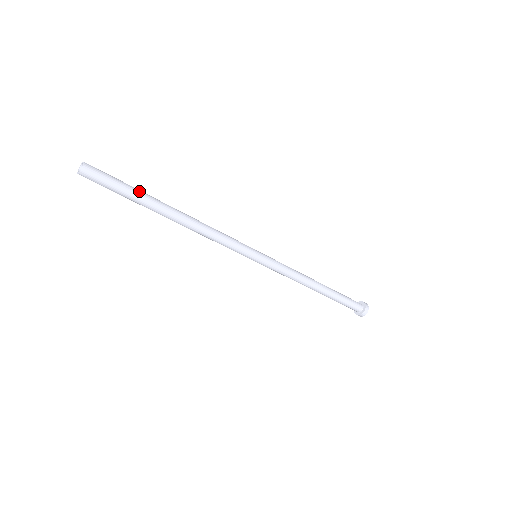
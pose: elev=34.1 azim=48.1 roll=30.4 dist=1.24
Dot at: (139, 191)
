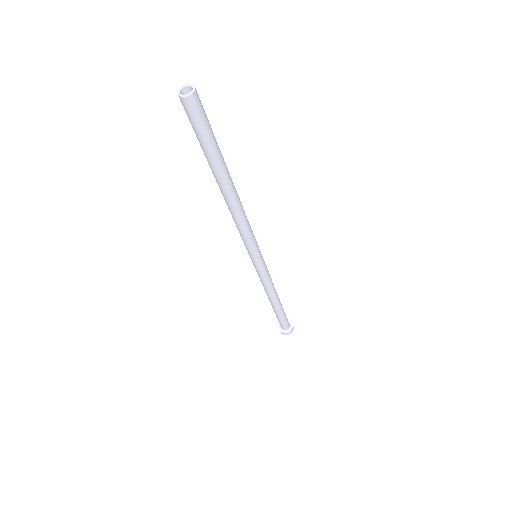
Dot at: (219, 148)
